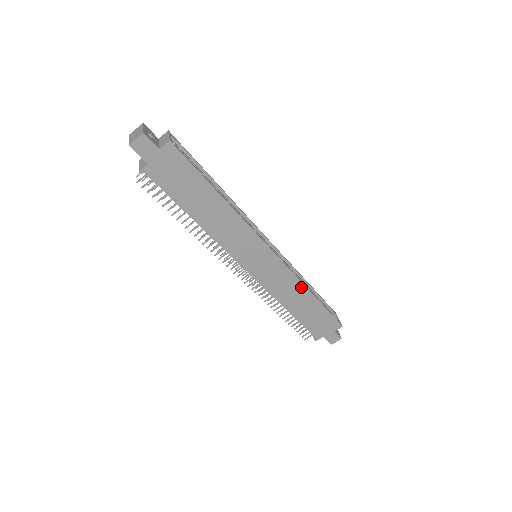
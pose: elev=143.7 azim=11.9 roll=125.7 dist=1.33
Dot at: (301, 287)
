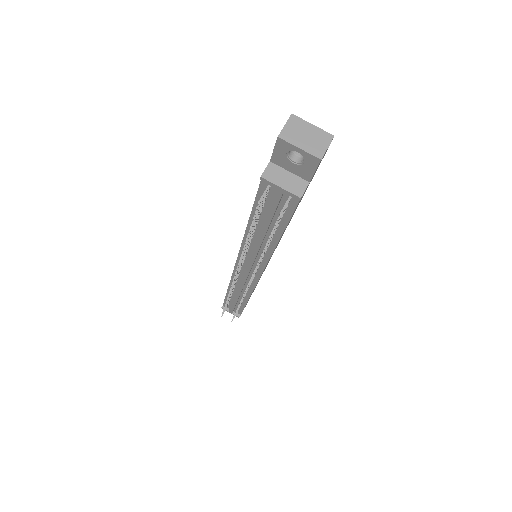
Dot at: occluded
